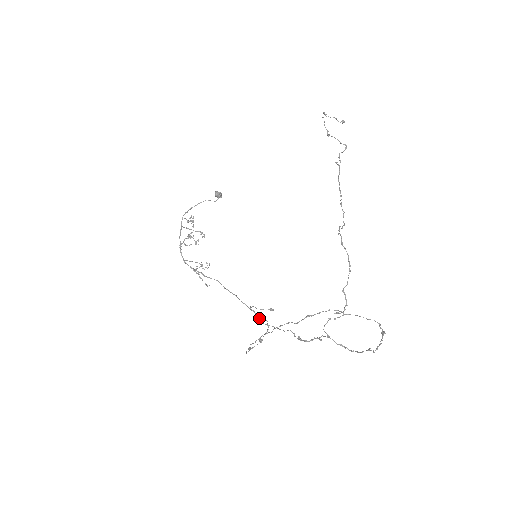
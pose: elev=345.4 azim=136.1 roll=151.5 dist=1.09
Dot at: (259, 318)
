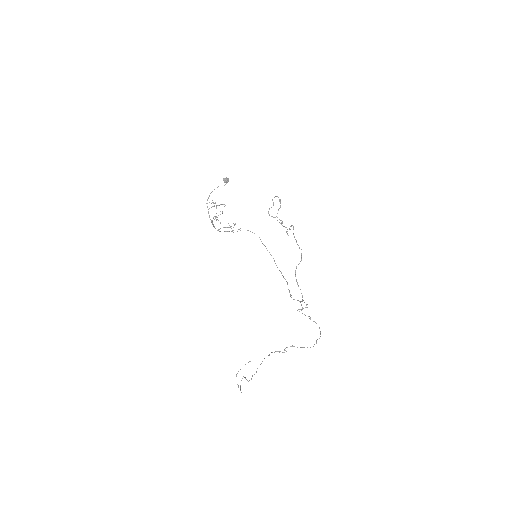
Dot at: (274, 260)
